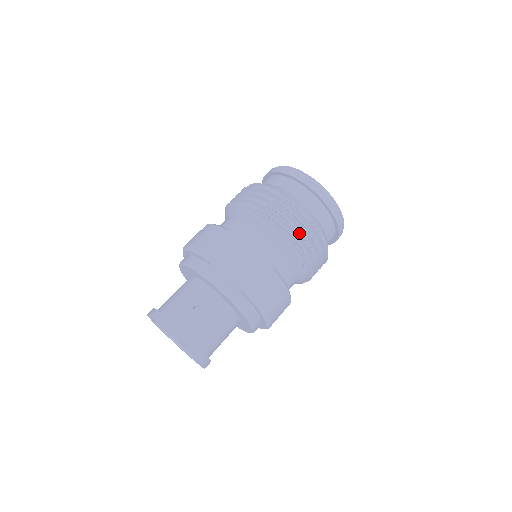
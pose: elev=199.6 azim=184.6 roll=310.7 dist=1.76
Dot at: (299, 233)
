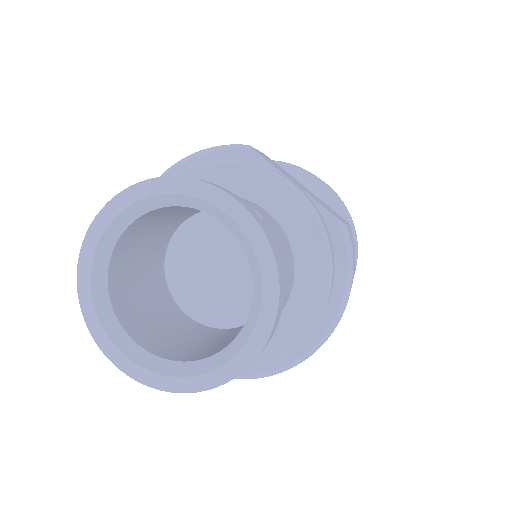
Dot at: (348, 213)
